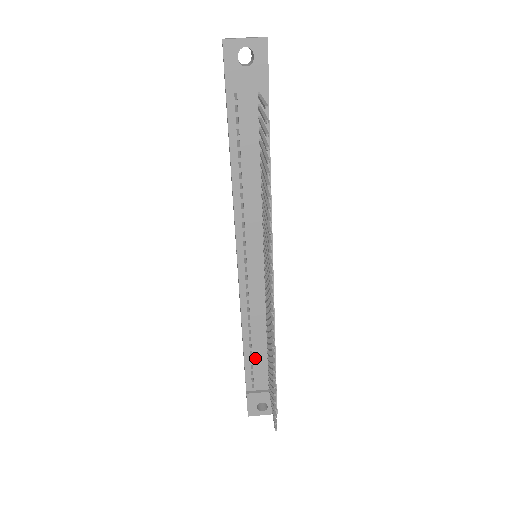
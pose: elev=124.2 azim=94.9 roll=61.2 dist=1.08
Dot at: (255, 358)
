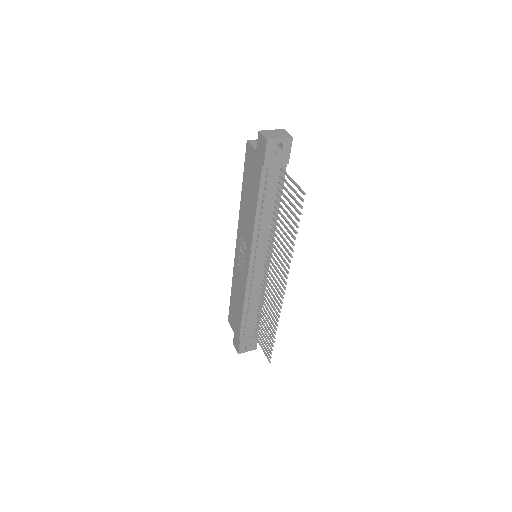
Dot at: (248, 318)
